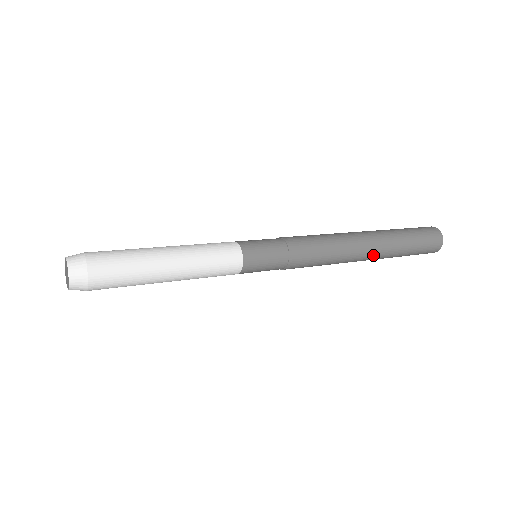
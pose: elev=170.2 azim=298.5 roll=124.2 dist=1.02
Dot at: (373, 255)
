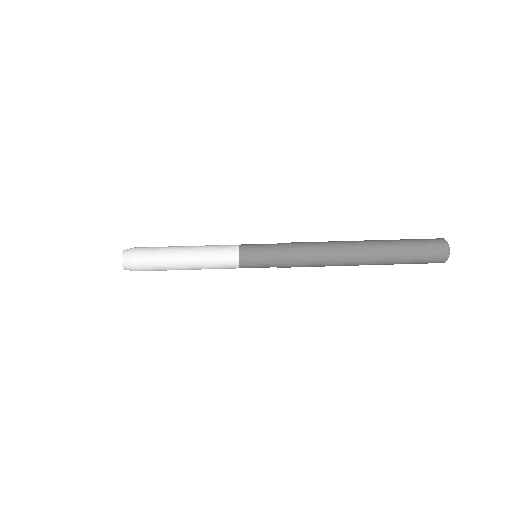
Dot at: (365, 258)
